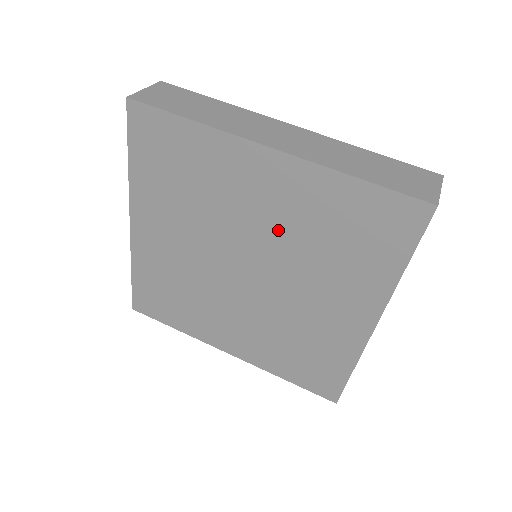
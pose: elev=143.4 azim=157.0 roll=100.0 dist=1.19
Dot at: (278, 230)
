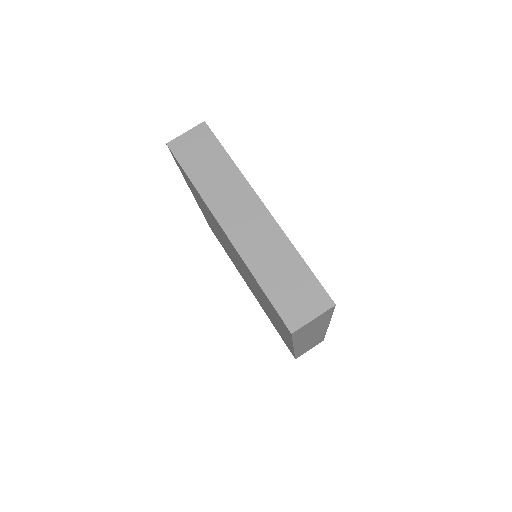
Dot at: (242, 266)
